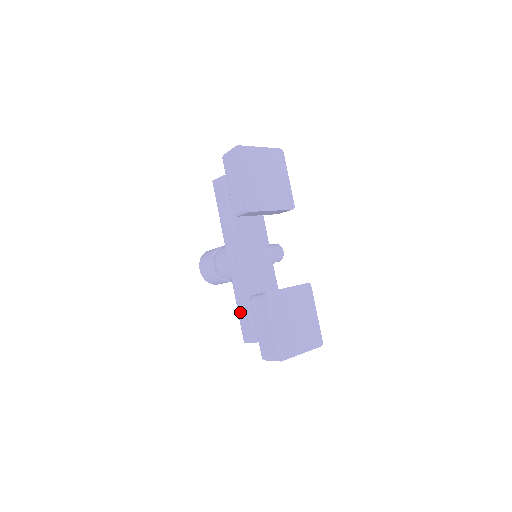
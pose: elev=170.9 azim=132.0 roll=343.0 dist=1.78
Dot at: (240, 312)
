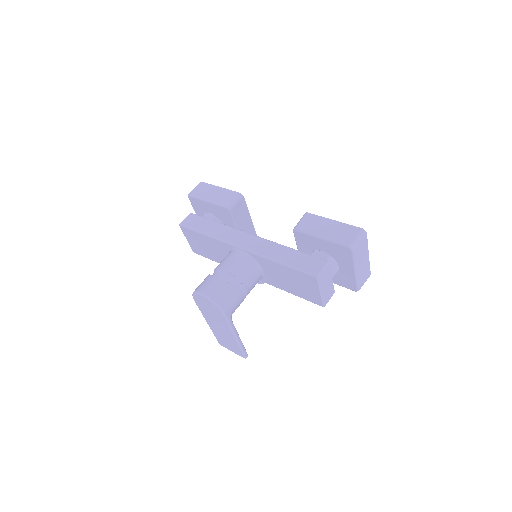
Dot at: (289, 261)
